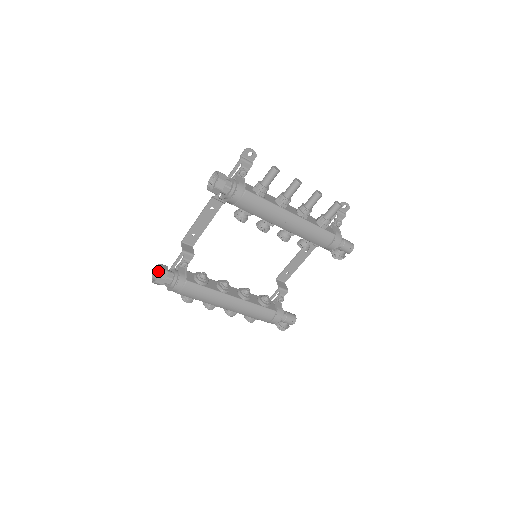
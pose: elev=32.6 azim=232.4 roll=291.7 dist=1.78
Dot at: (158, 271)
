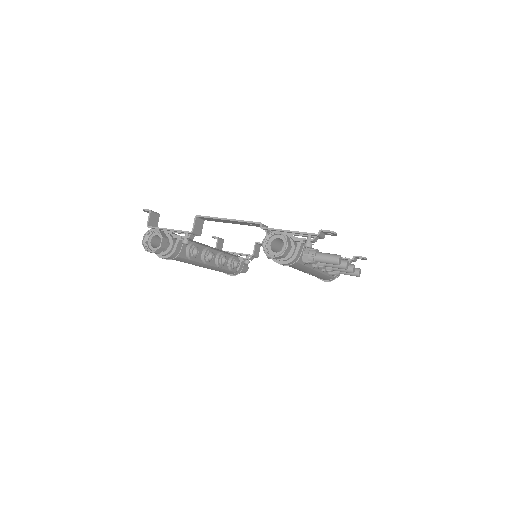
Dot at: (154, 231)
